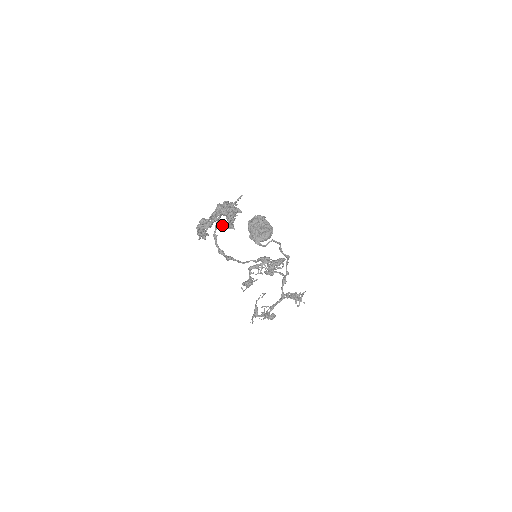
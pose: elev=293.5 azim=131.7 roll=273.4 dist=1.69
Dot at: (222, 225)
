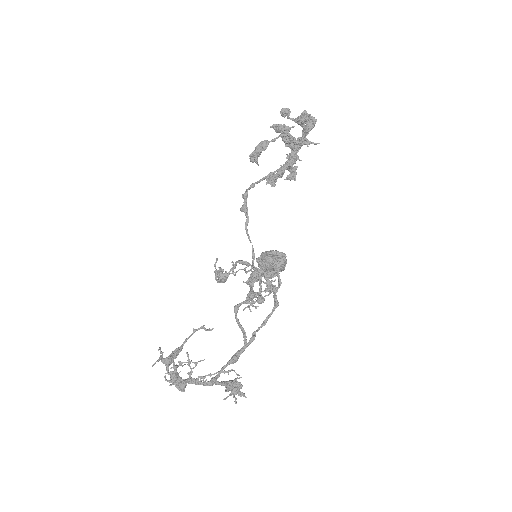
Dot at: (271, 175)
